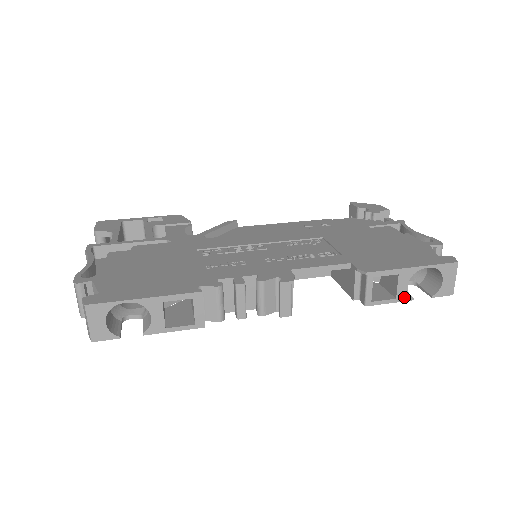
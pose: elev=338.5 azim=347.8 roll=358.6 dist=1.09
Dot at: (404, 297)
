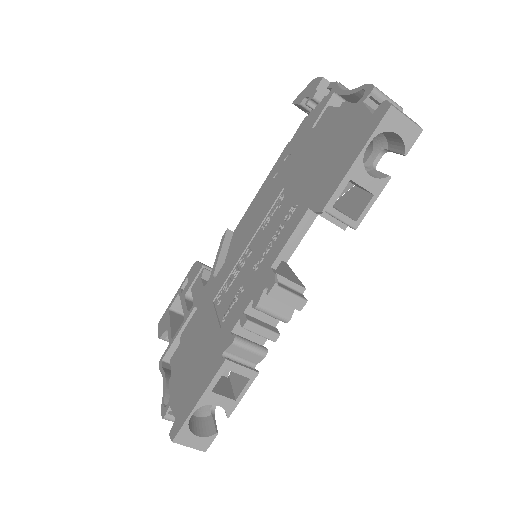
Dot at: (379, 186)
